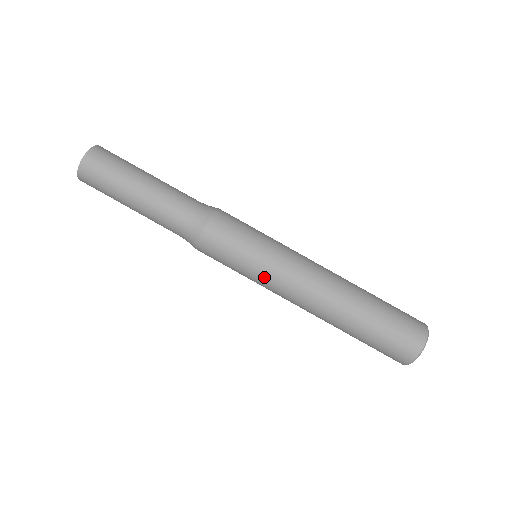
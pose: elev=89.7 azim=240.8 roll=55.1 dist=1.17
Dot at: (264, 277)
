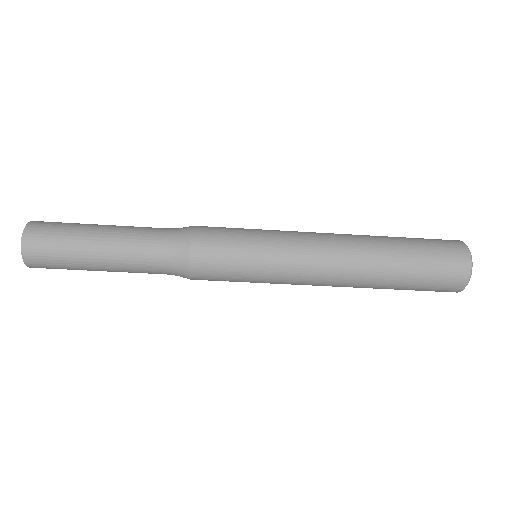
Dot at: (276, 276)
